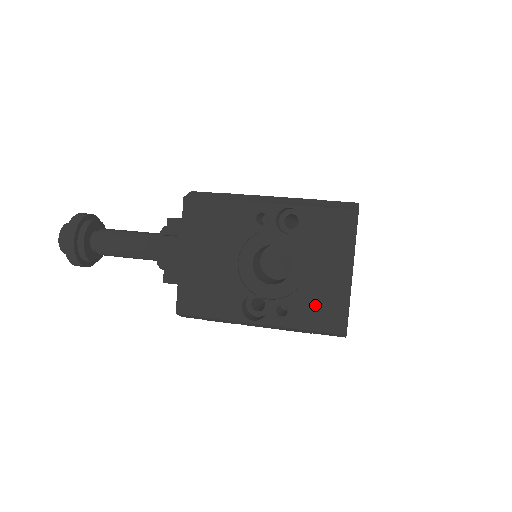
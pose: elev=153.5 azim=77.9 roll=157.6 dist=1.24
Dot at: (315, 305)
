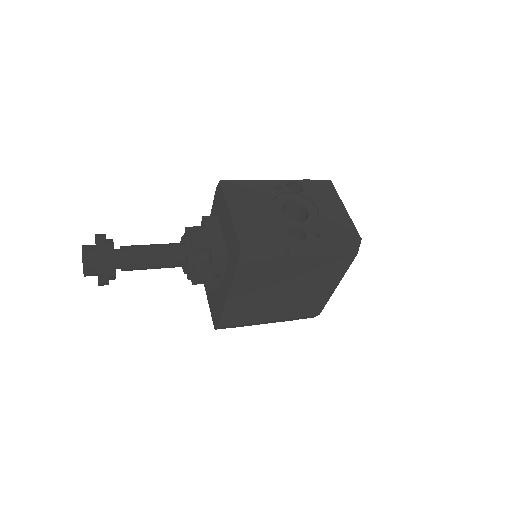
Dot at: (334, 226)
